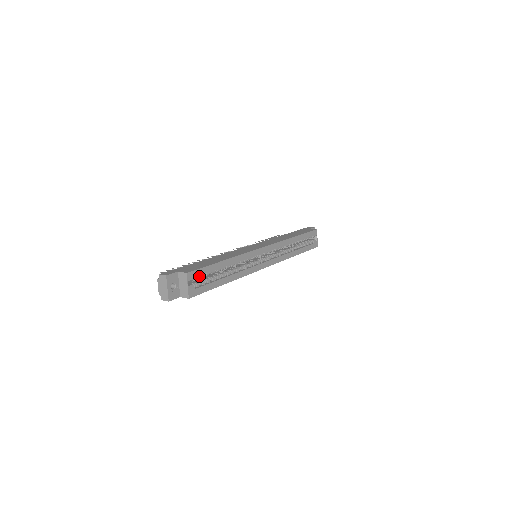
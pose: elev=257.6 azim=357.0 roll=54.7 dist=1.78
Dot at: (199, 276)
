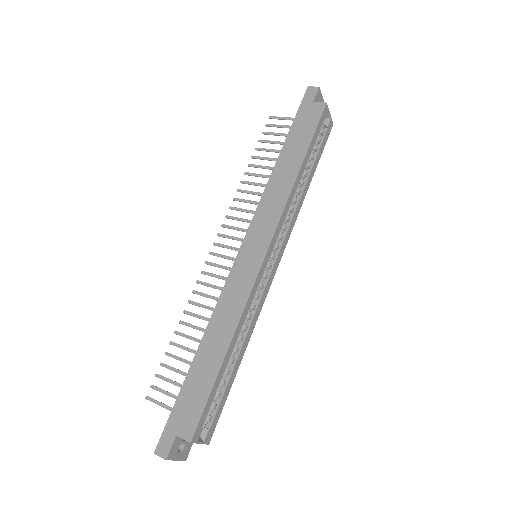
Dot at: occluded
